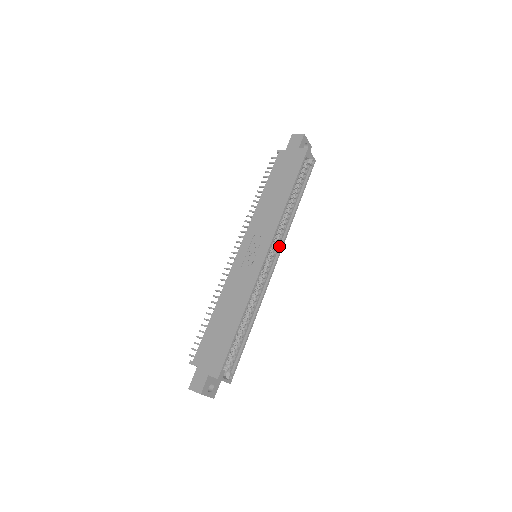
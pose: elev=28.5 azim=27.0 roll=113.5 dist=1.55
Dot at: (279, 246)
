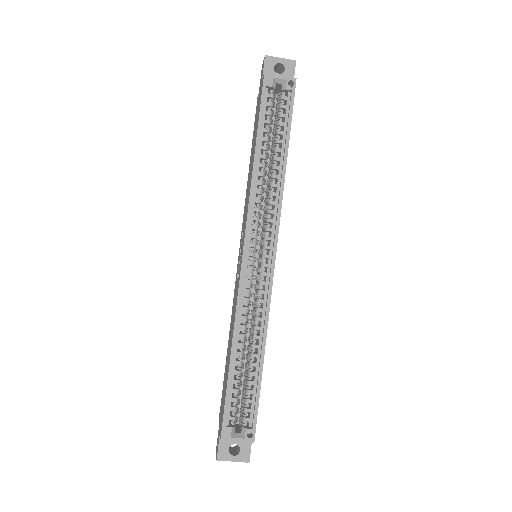
Dot at: (274, 231)
